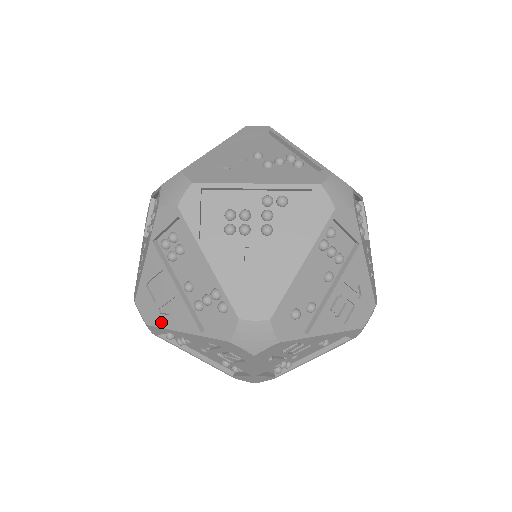
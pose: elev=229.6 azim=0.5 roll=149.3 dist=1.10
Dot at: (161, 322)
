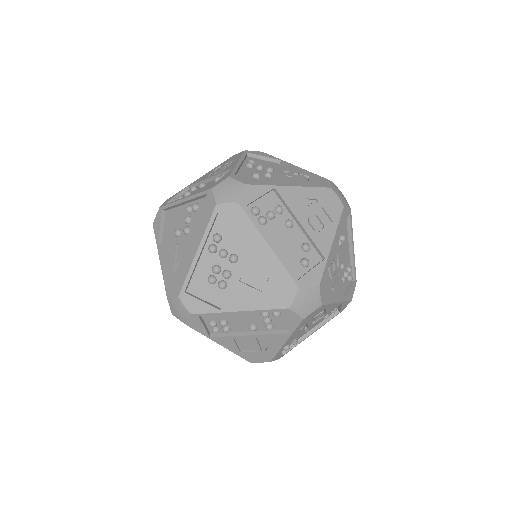
Dot at: (272, 353)
